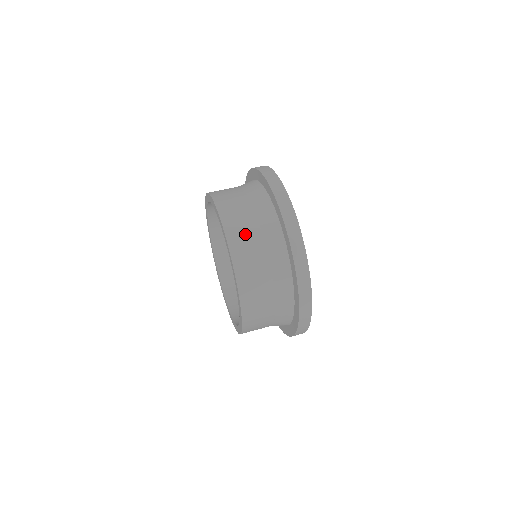
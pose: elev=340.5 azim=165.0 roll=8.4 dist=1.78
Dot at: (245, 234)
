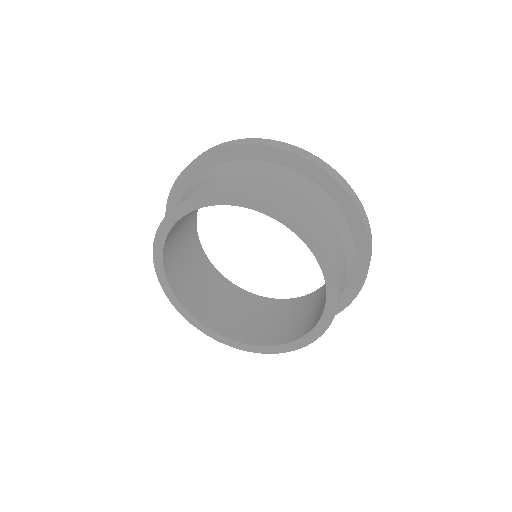
Dot at: (334, 244)
